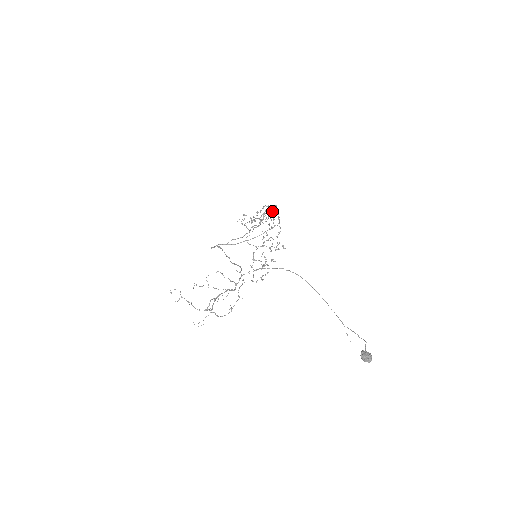
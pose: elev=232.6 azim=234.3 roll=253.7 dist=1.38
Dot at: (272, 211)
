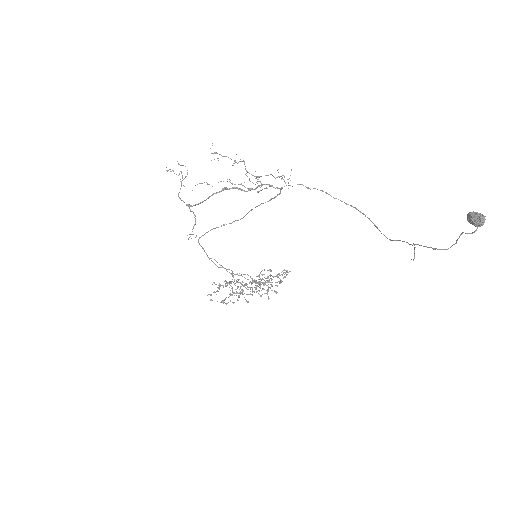
Dot at: occluded
